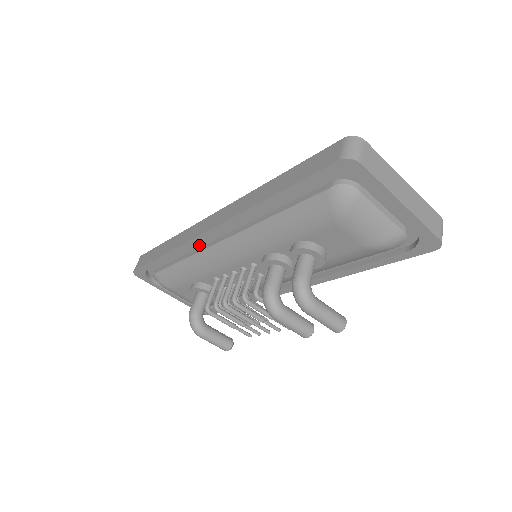
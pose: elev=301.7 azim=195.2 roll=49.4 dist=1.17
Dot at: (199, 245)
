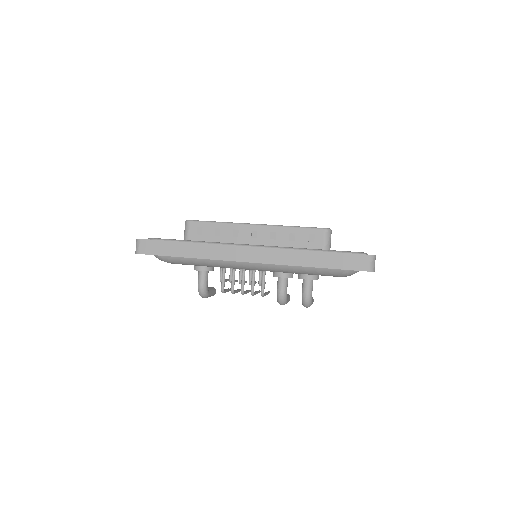
Dot at: occluded
